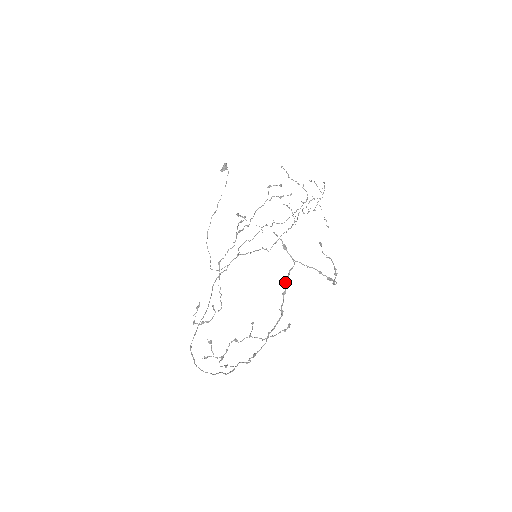
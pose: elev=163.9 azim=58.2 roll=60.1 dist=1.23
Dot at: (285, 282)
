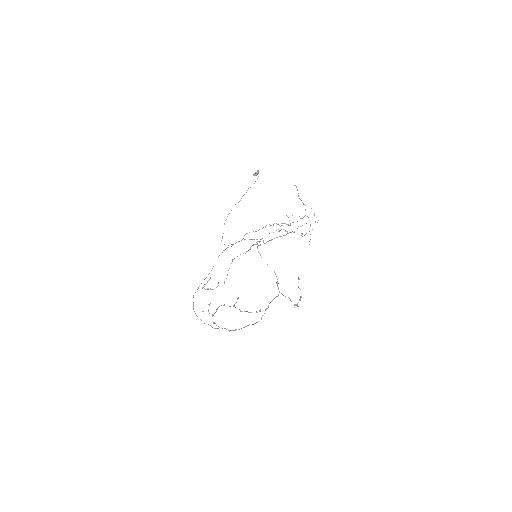
Dot at: occluded
